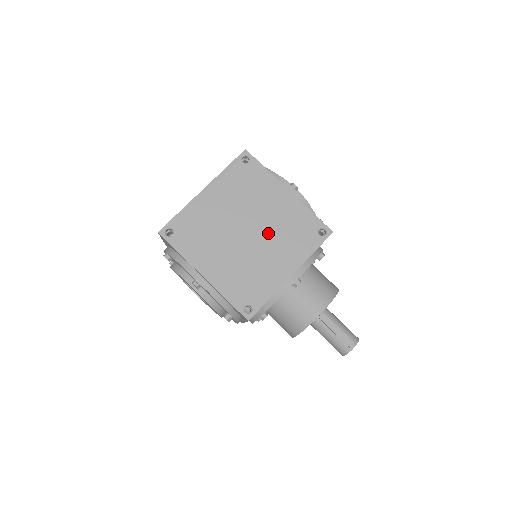
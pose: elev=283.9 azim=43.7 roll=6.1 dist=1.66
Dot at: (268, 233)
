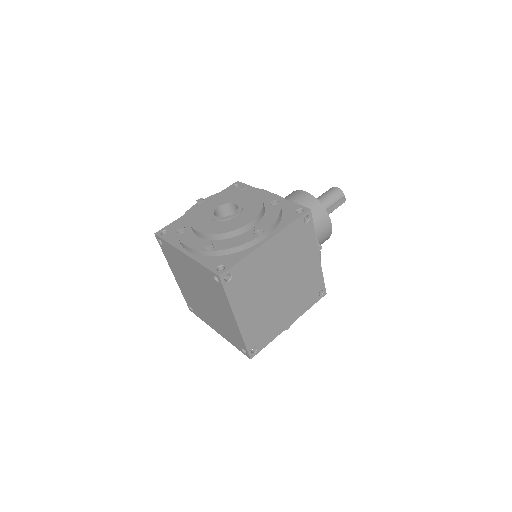
Dot at: (288, 268)
